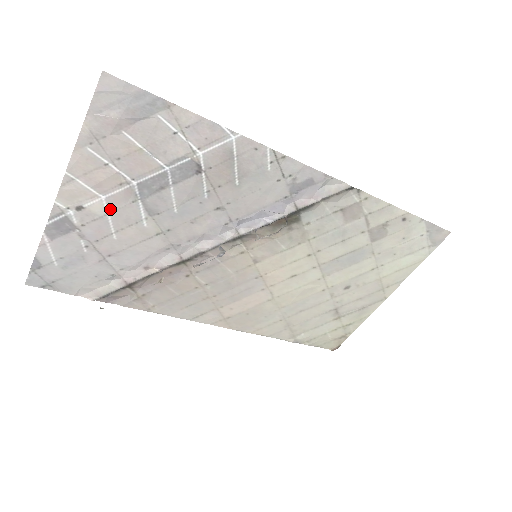
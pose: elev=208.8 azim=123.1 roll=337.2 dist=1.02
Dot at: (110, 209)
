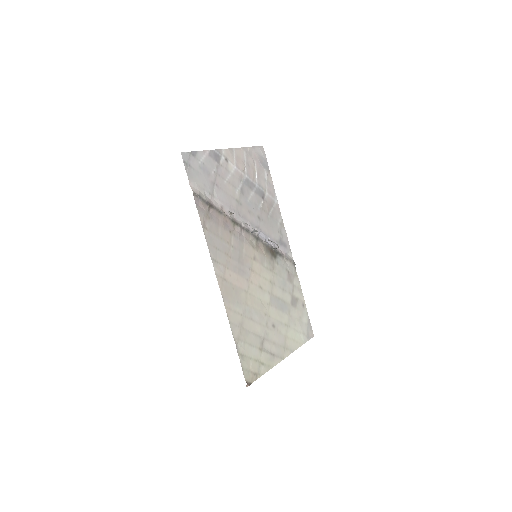
Dot at: (233, 173)
